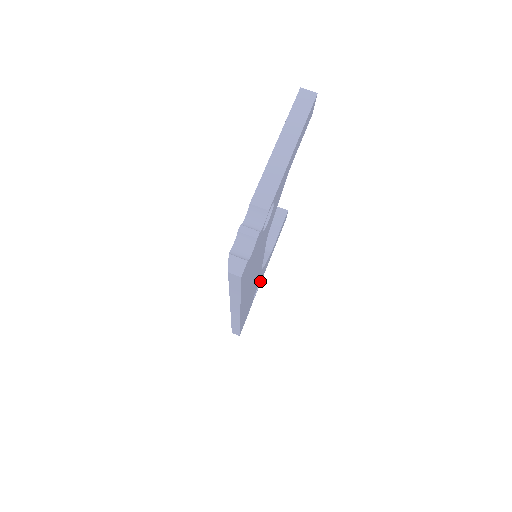
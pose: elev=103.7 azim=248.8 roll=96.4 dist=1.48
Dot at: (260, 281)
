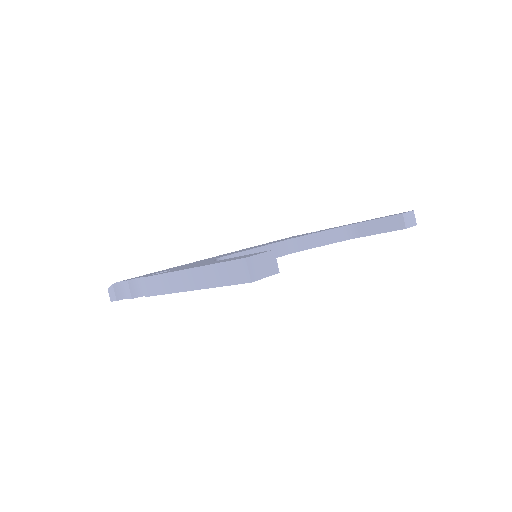
Dot at: occluded
